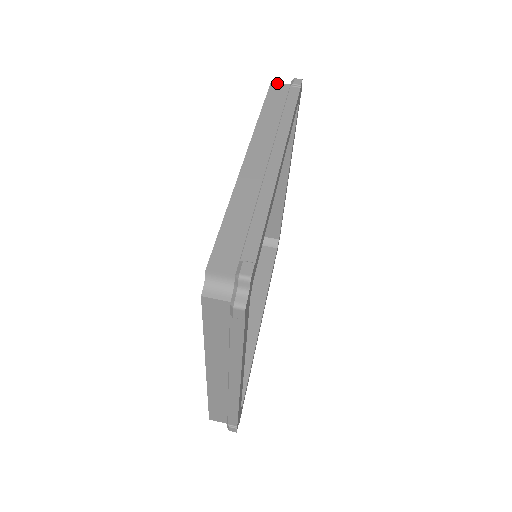
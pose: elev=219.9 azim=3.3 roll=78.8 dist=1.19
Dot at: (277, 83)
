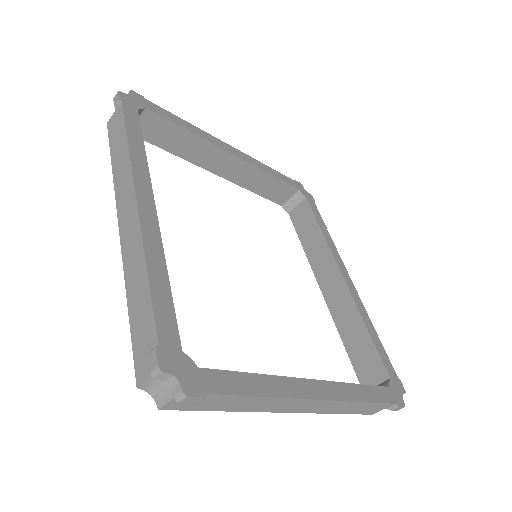
Dot at: (110, 119)
